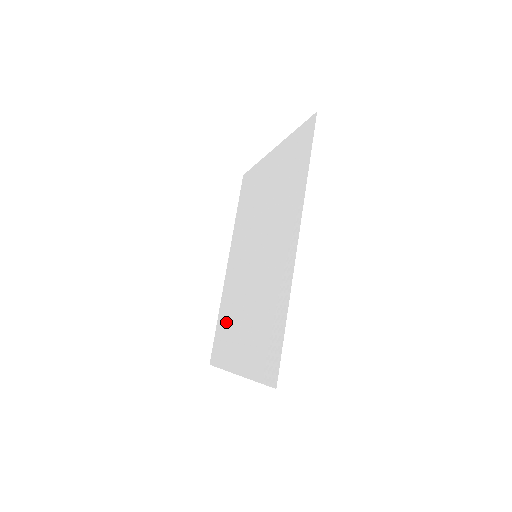
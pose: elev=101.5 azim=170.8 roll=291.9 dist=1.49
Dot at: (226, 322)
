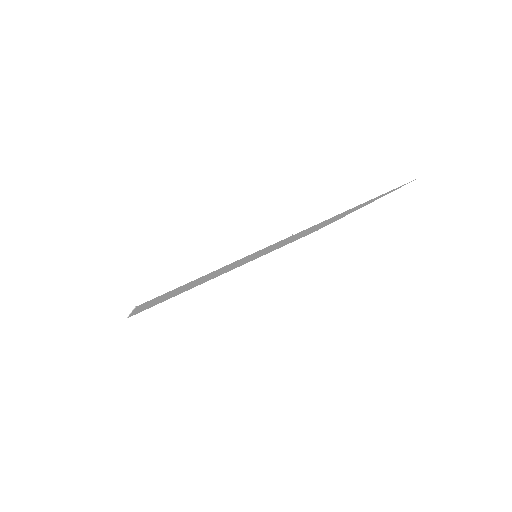
Dot at: occluded
